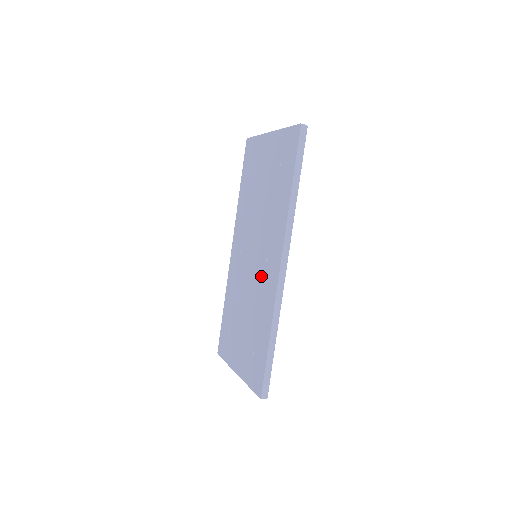
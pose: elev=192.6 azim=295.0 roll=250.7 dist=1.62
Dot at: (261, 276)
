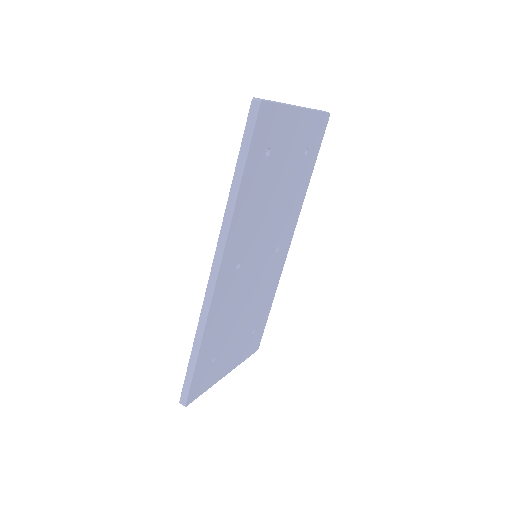
Dot at: occluded
